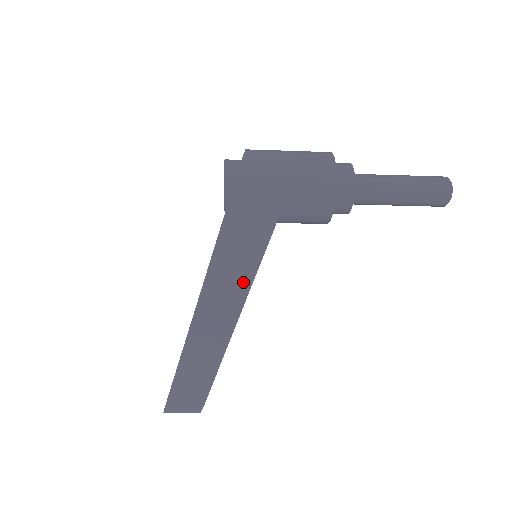
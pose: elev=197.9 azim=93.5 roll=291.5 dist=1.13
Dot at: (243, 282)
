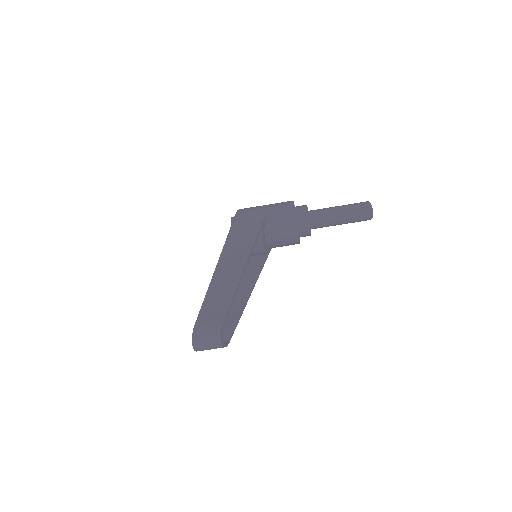
Dot at: (245, 252)
